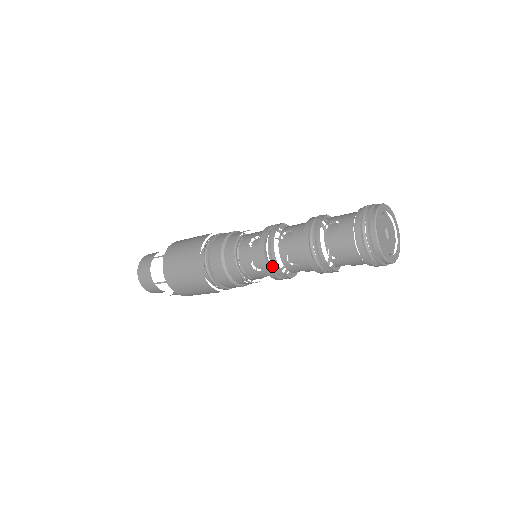
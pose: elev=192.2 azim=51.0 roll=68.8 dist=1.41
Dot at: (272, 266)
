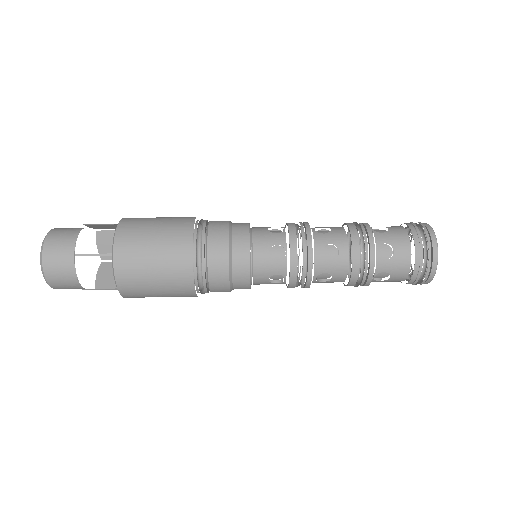
Dot at: occluded
